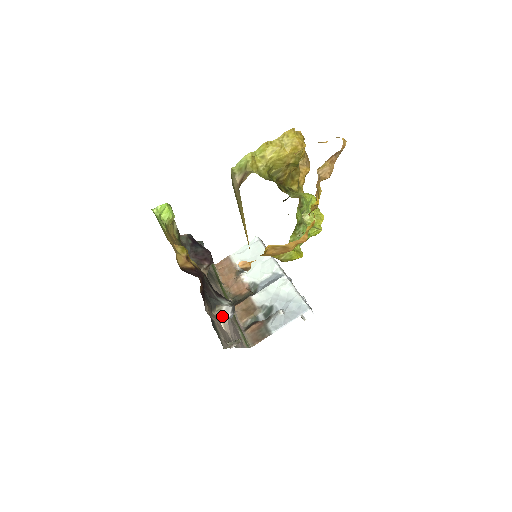
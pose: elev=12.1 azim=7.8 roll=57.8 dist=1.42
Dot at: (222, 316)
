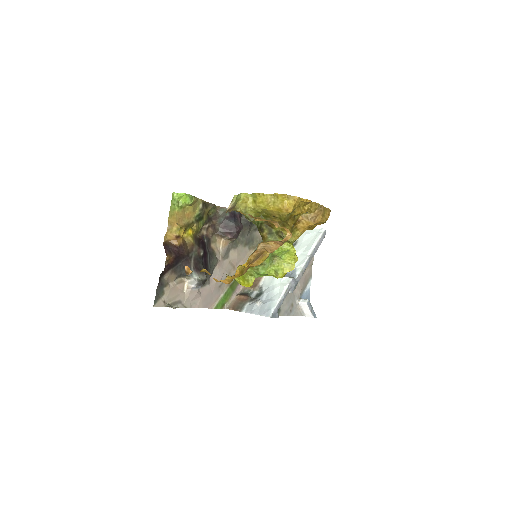
Dot at: (189, 283)
